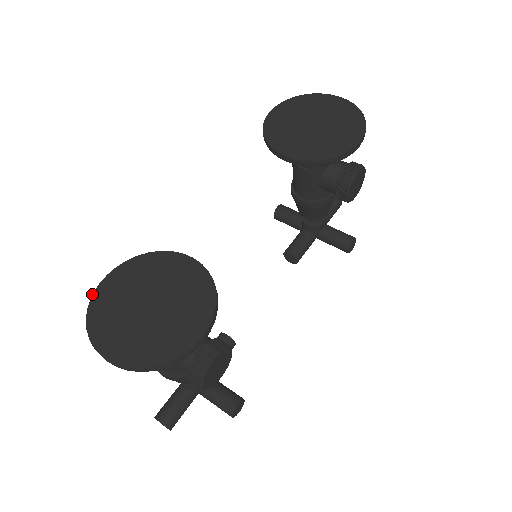
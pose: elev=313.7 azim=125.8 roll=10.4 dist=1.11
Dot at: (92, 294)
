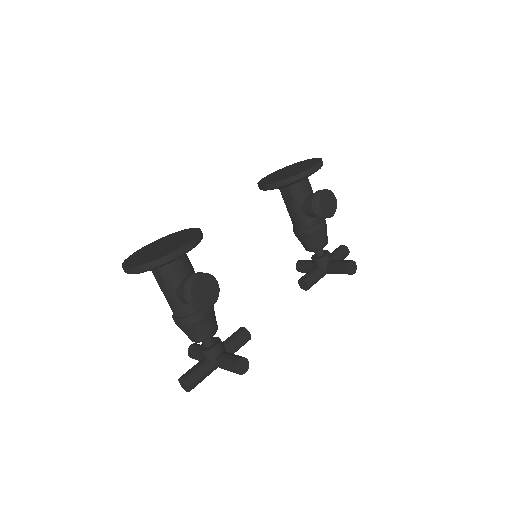
Dot at: occluded
